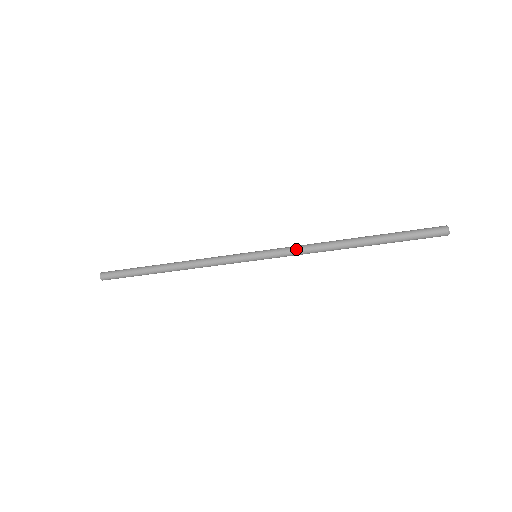
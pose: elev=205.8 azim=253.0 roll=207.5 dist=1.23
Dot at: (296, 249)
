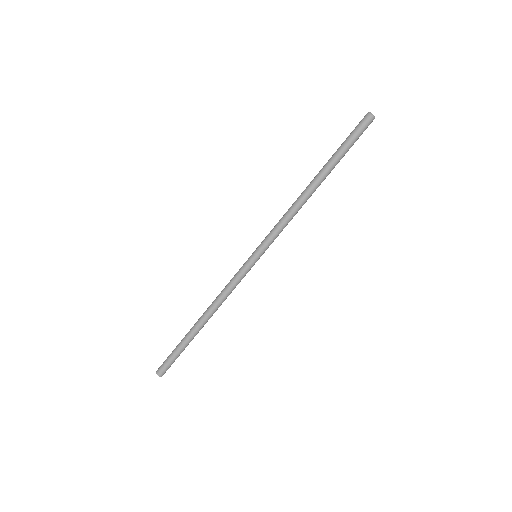
Dot at: (279, 224)
